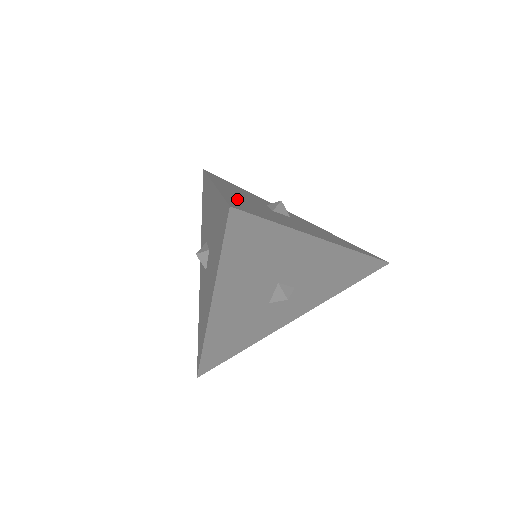
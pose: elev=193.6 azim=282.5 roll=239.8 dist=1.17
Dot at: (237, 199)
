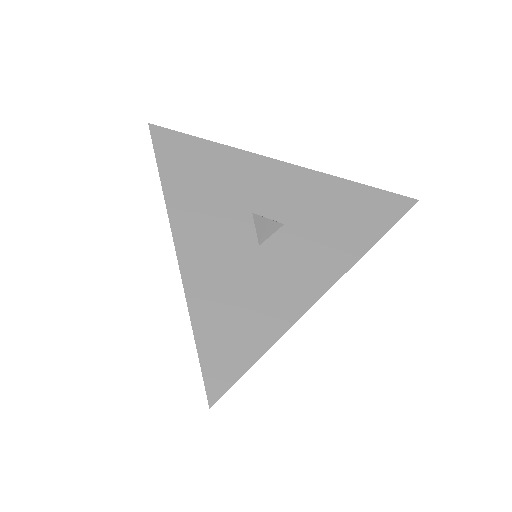
Dot at: occluded
